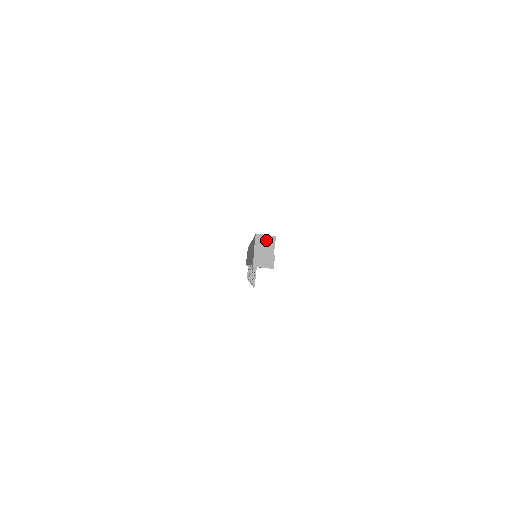
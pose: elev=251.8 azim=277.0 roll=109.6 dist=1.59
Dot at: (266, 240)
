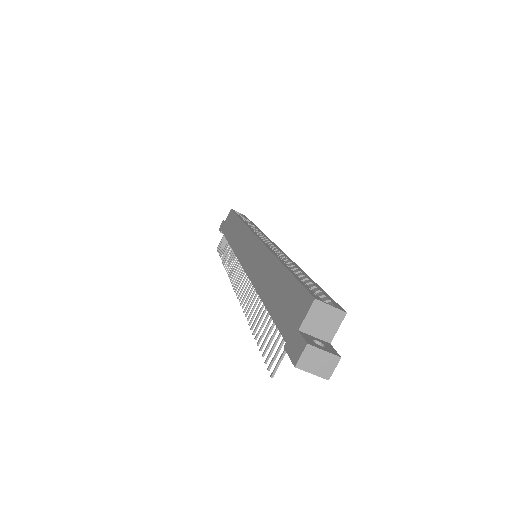
Dot at: (328, 315)
